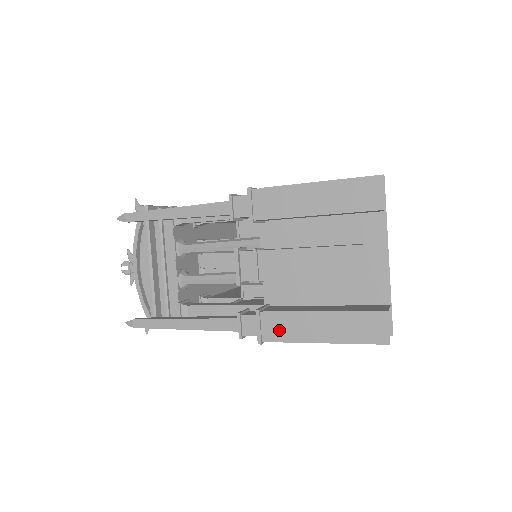
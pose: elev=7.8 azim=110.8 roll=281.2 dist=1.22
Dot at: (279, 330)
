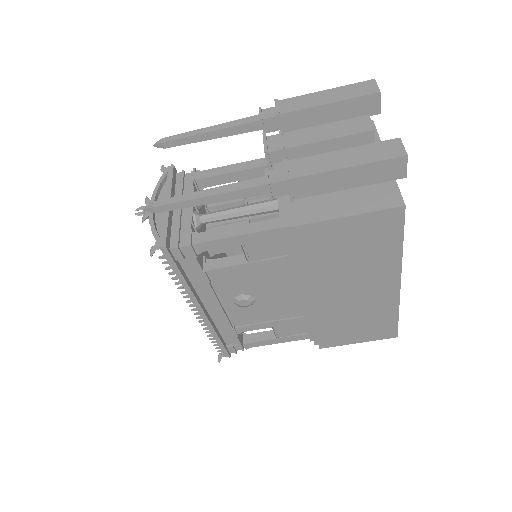
Dot at: (306, 168)
